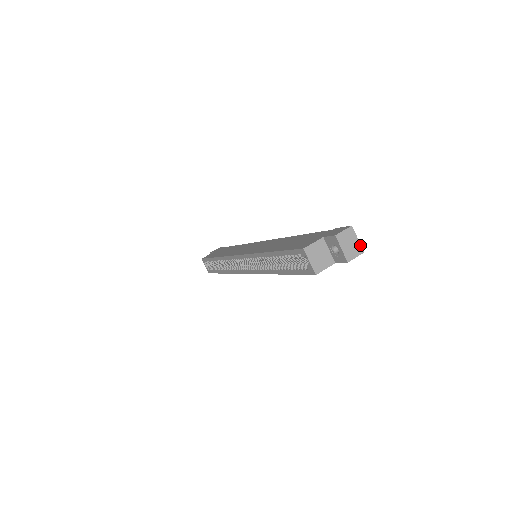
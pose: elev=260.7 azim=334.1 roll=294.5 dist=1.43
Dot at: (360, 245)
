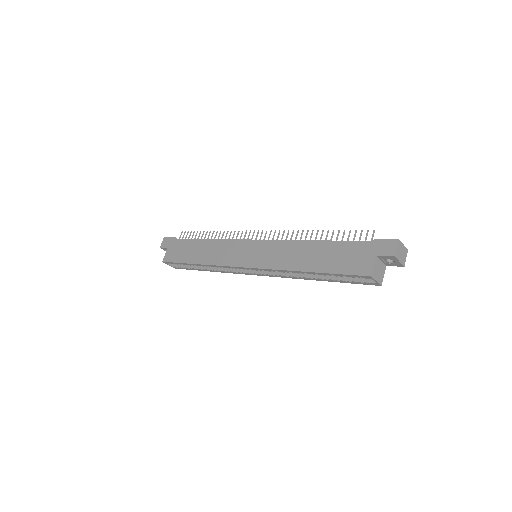
Dot at: (405, 247)
